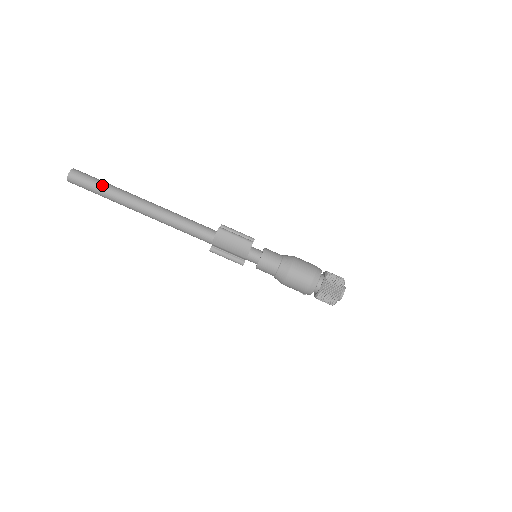
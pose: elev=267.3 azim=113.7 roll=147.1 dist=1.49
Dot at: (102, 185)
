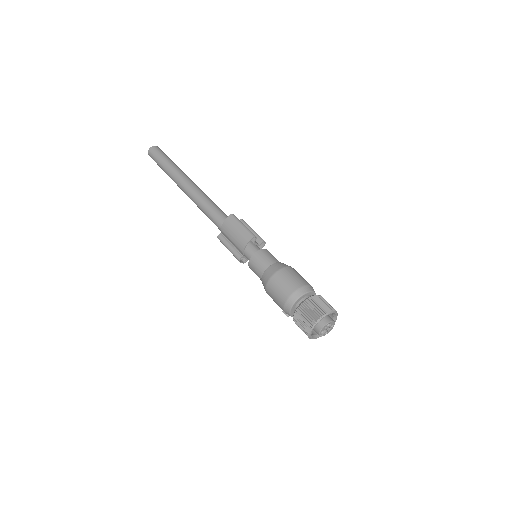
Dot at: (167, 160)
